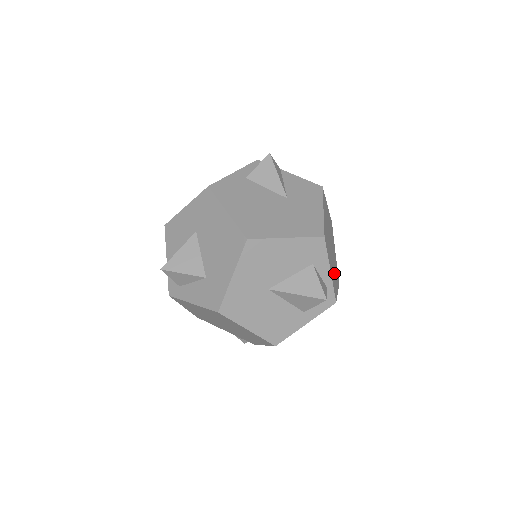
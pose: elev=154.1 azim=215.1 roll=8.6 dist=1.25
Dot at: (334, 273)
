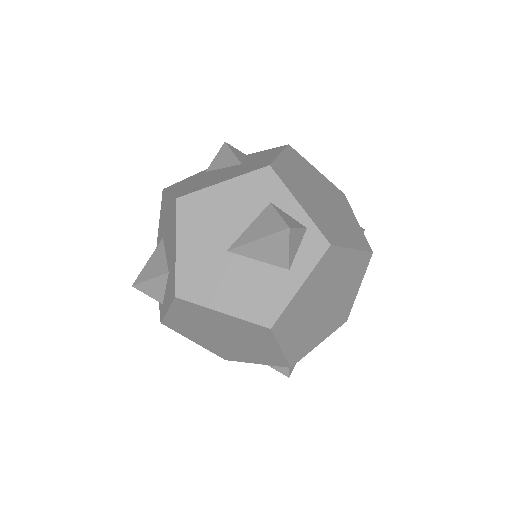
Dot at: (334, 224)
